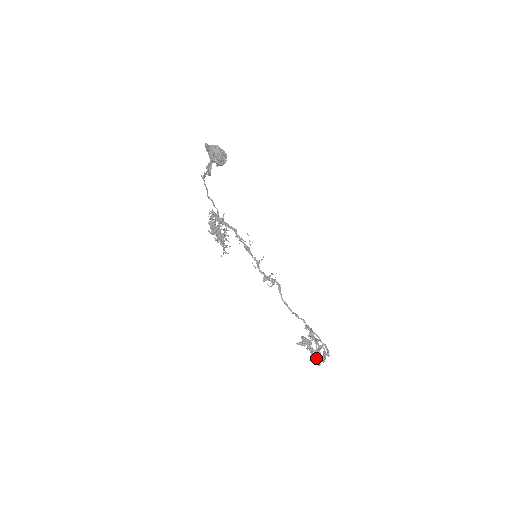
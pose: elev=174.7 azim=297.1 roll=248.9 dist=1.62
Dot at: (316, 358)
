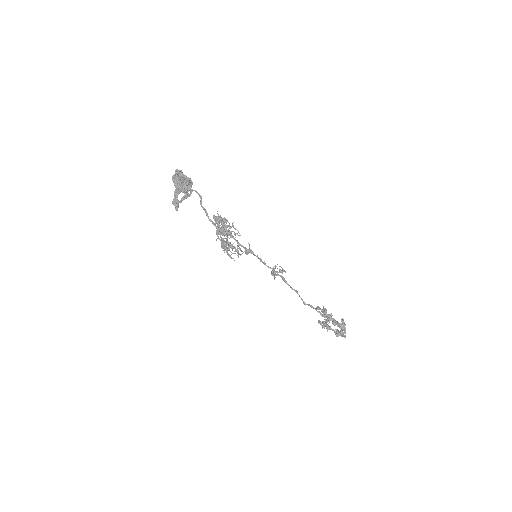
Dot at: (339, 332)
